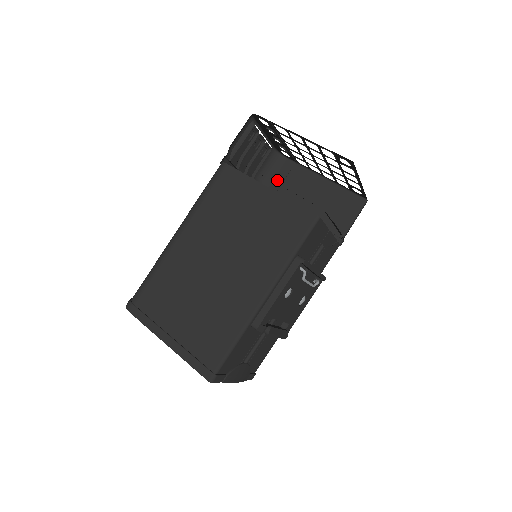
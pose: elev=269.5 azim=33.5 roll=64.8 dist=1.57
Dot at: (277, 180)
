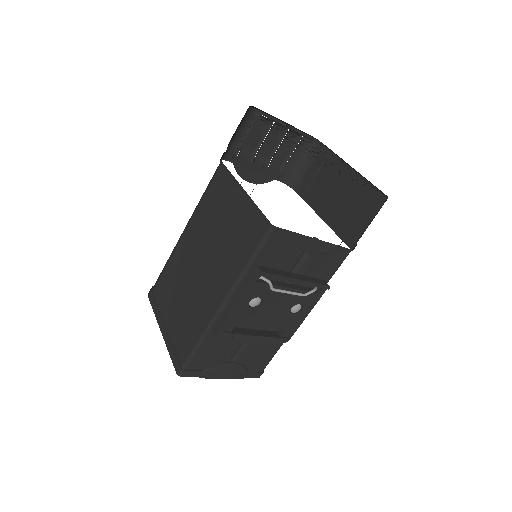
Dot at: (311, 169)
